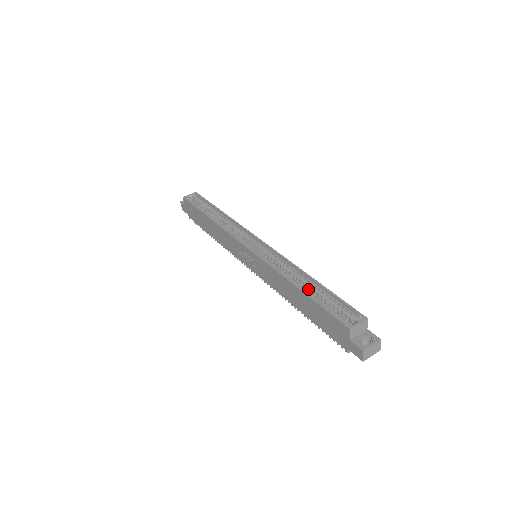
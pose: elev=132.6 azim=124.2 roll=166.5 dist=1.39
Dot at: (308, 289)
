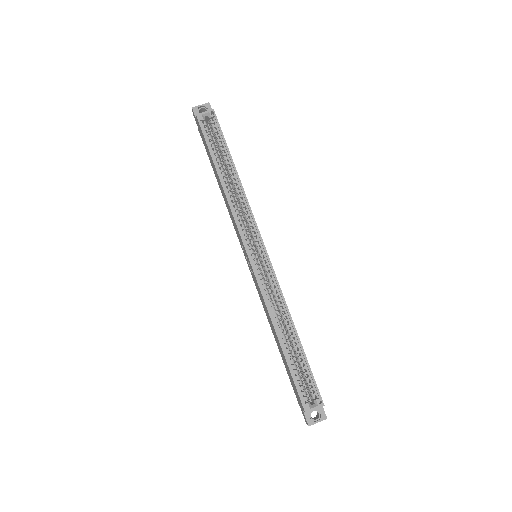
Dot at: (289, 340)
